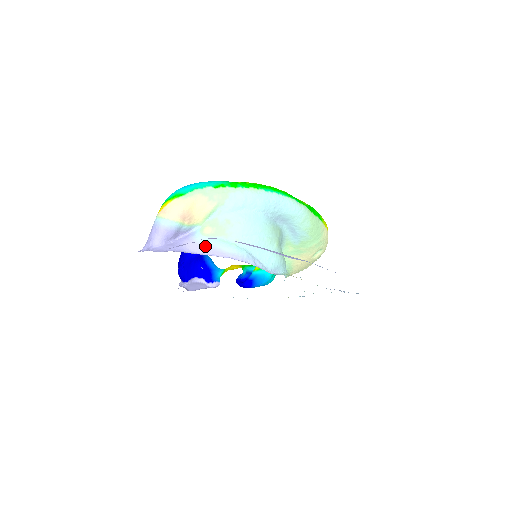
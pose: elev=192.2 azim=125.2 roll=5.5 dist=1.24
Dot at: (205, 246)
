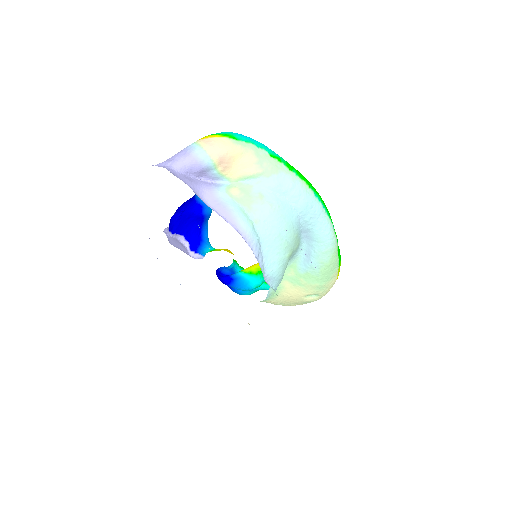
Dot at: (222, 204)
